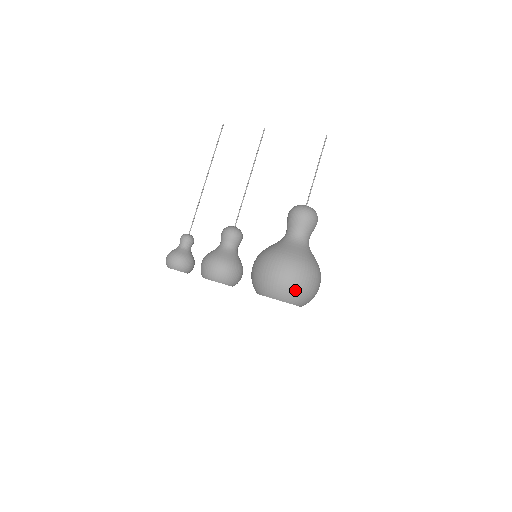
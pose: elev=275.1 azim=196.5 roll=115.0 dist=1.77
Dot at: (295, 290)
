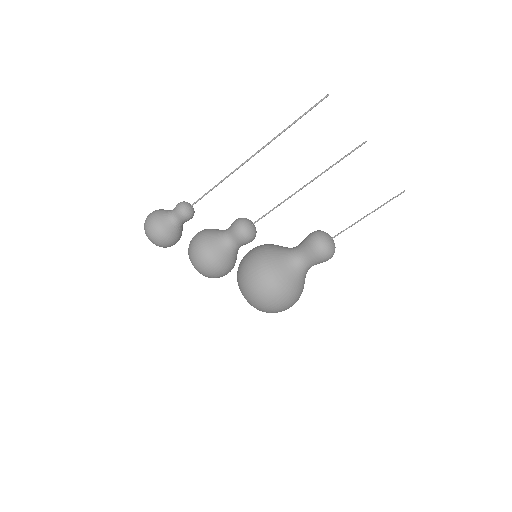
Dot at: occluded
